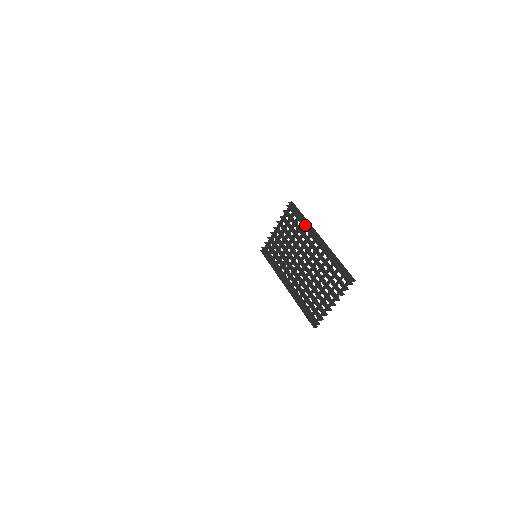
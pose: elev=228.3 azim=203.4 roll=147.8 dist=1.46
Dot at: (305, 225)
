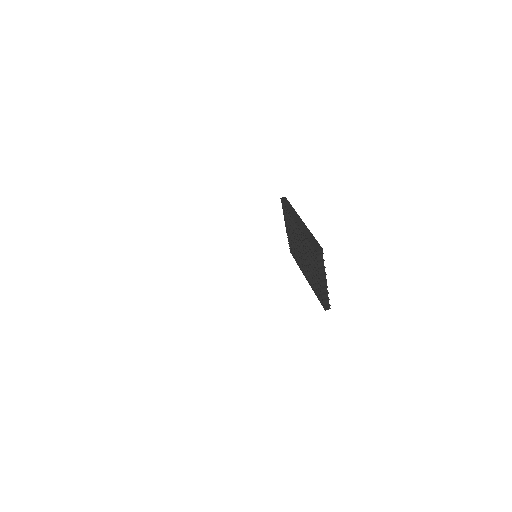
Dot at: occluded
